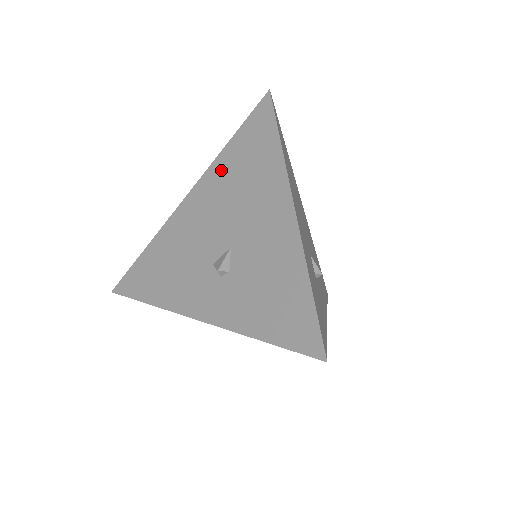
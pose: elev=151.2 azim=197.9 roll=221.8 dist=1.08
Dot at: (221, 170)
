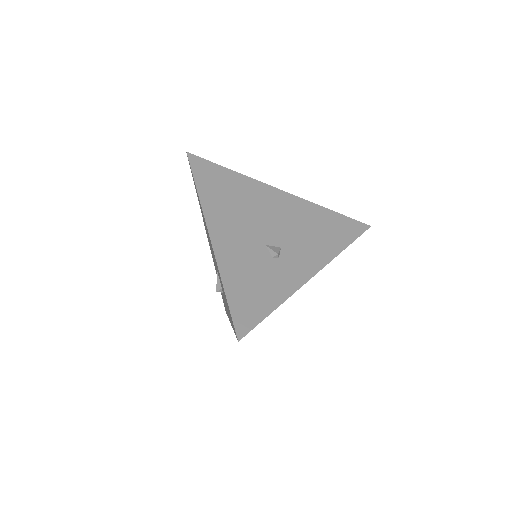
Dot at: occluded
